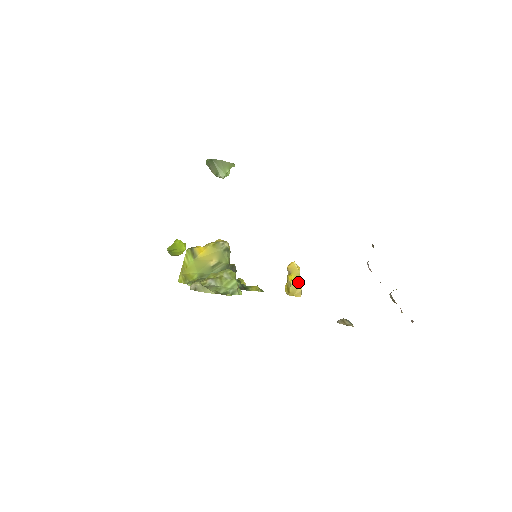
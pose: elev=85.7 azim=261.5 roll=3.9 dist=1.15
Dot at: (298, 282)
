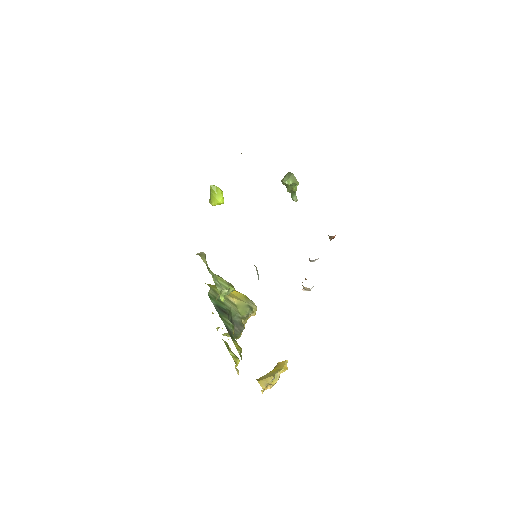
Dot at: (273, 373)
